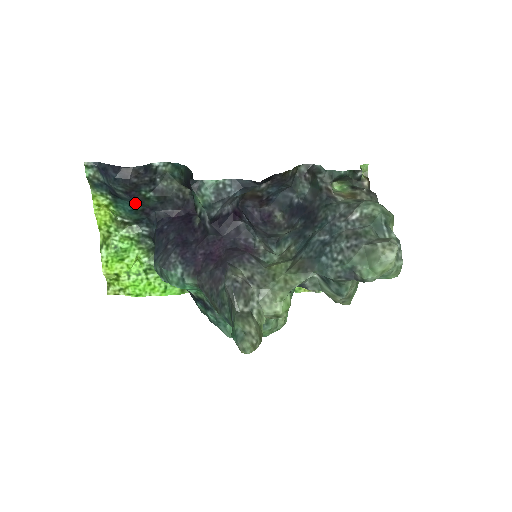
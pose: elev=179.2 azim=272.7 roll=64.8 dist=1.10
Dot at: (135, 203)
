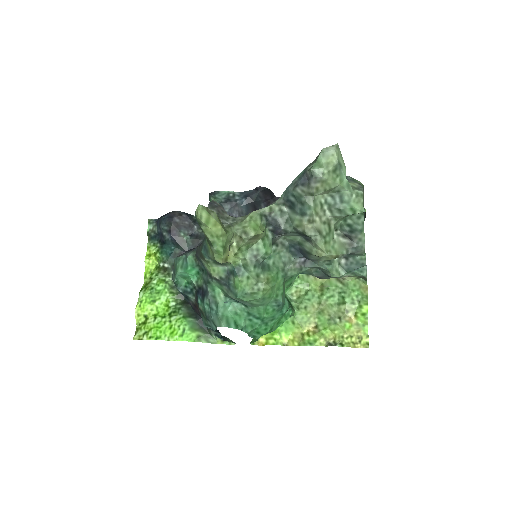
Dot at: (175, 245)
